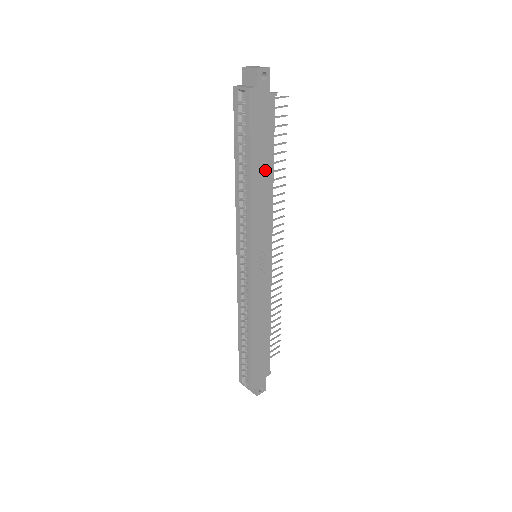
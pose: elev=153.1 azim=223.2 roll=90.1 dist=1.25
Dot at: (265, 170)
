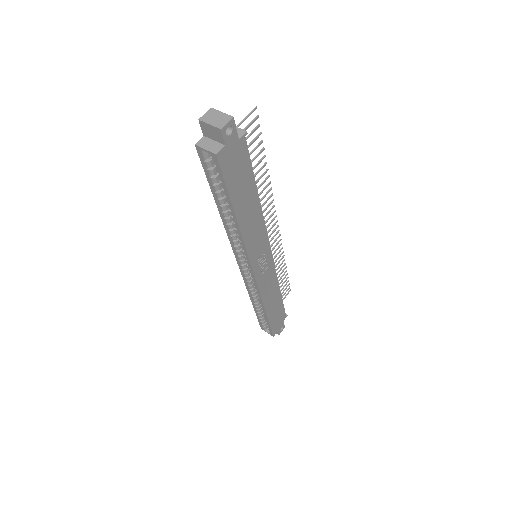
Dot at: (250, 202)
